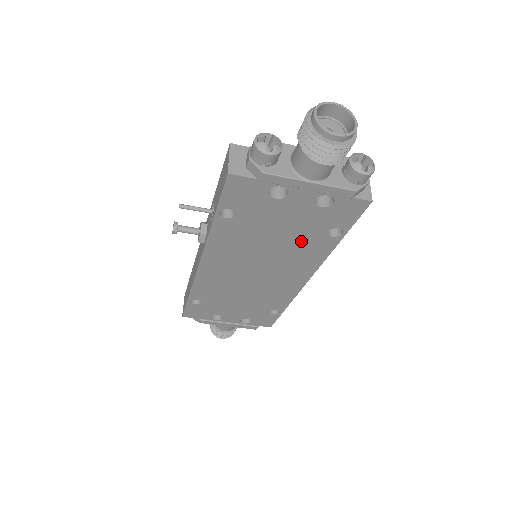
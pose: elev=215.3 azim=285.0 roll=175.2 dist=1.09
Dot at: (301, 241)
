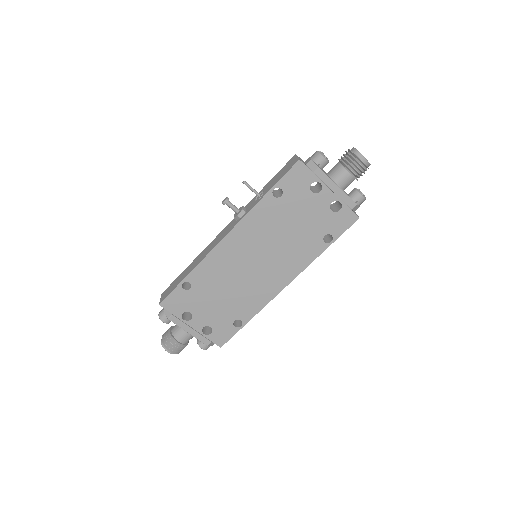
Dot at: (304, 239)
